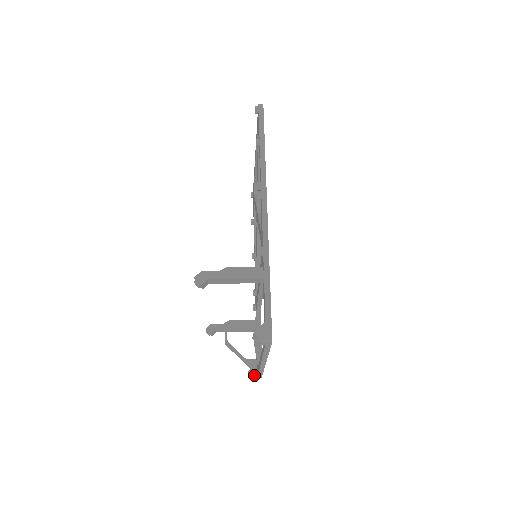
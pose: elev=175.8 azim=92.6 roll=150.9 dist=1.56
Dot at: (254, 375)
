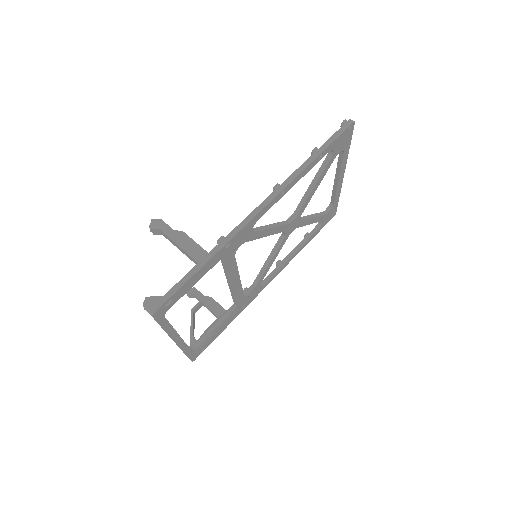
Dot at: occluded
